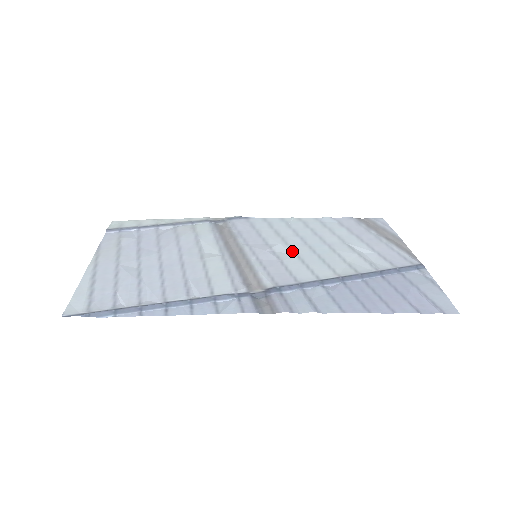
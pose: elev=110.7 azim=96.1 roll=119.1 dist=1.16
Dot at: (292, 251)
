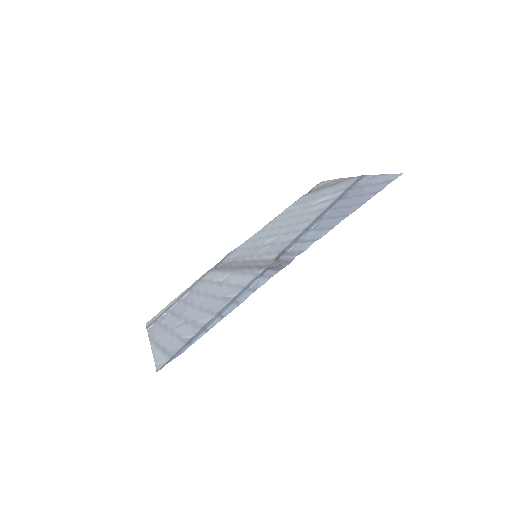
Dot at: (277, 236)
